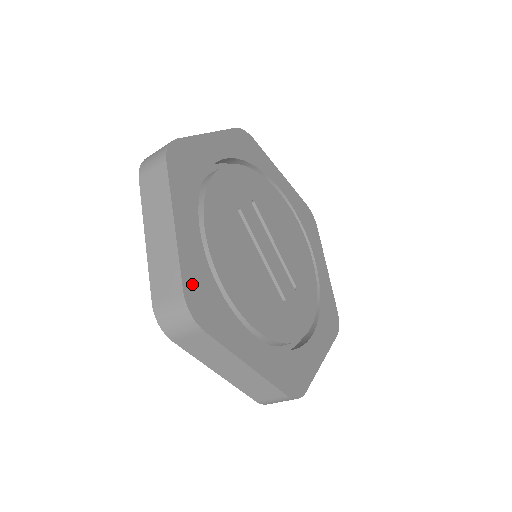
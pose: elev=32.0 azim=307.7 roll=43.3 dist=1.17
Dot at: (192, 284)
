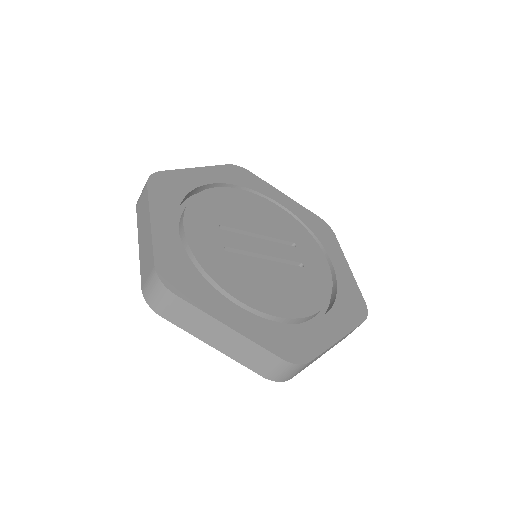
Dot at: (278, 346)
